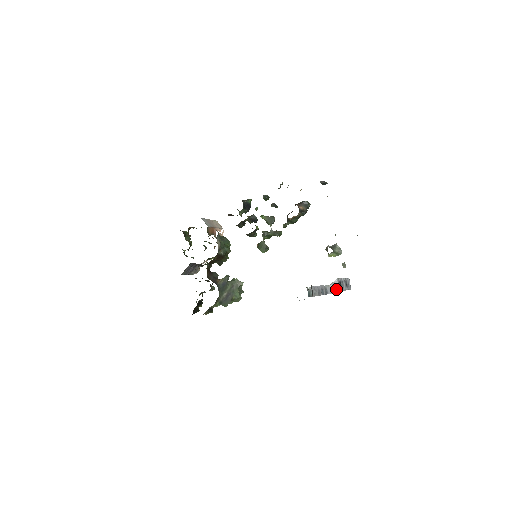
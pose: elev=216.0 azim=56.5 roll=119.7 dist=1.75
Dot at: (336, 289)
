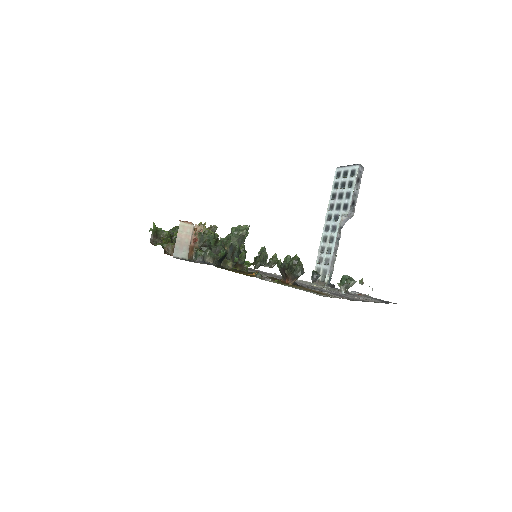
Dot at: (350, 217)
